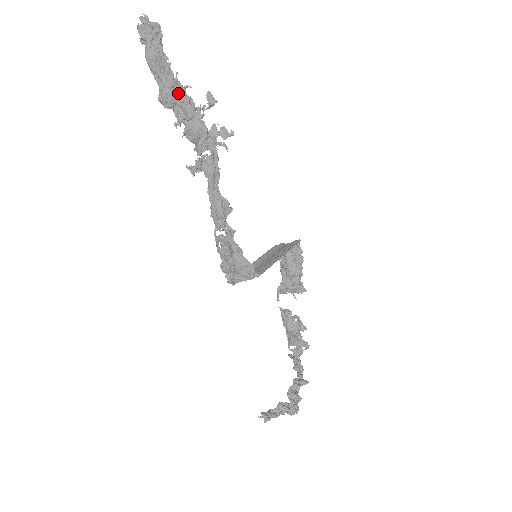
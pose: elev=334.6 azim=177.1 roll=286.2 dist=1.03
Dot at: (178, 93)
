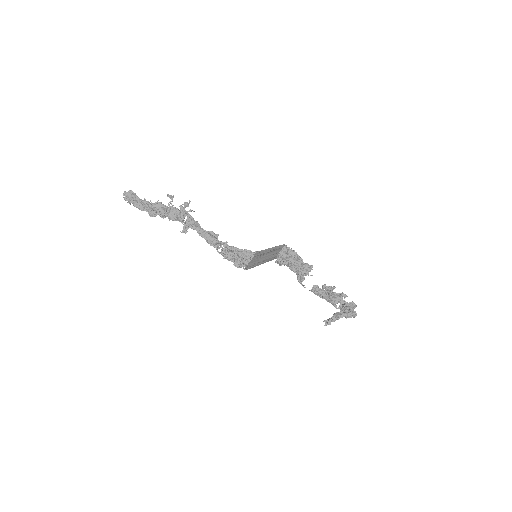
Dot at: (156, 207)
